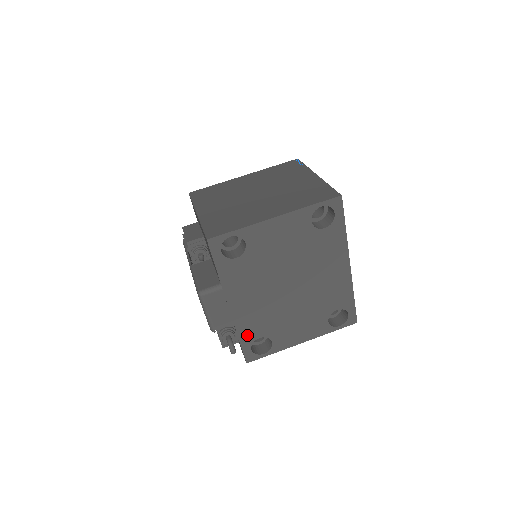
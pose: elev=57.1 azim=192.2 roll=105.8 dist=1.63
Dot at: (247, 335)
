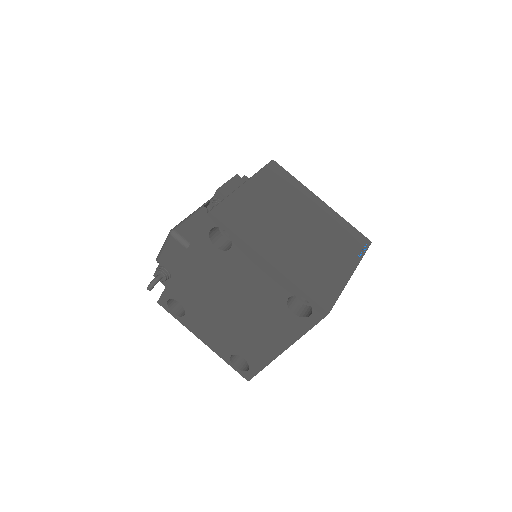
Dot at: (174, 291)
